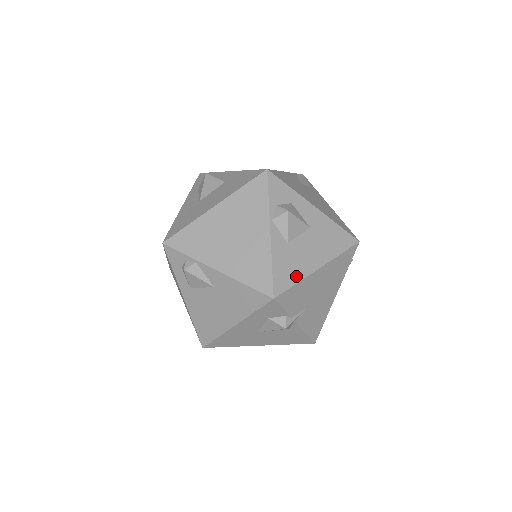
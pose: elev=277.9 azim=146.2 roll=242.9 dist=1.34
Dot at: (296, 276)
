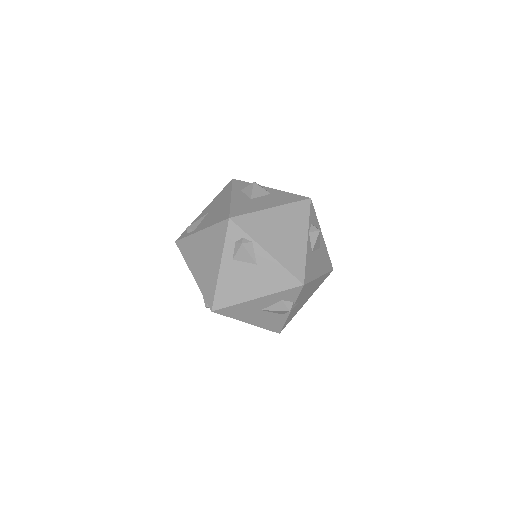
Dot at: (312, 276)
